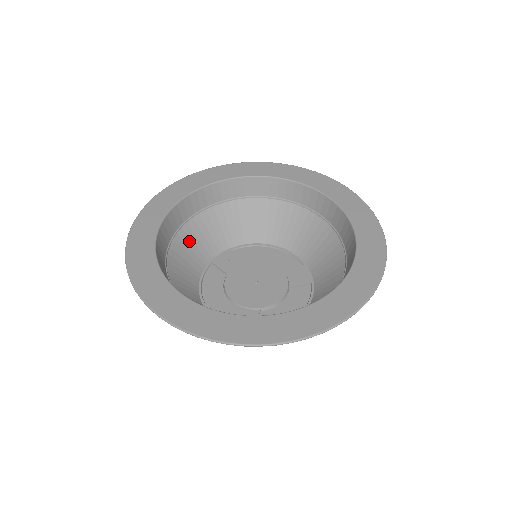
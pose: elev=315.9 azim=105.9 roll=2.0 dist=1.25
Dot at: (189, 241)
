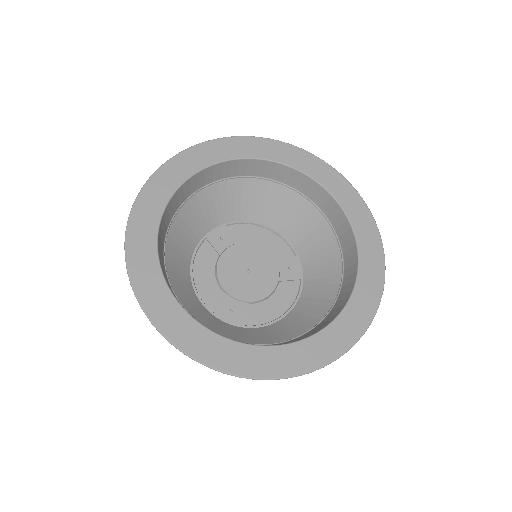
Dot at: (187, 216)
